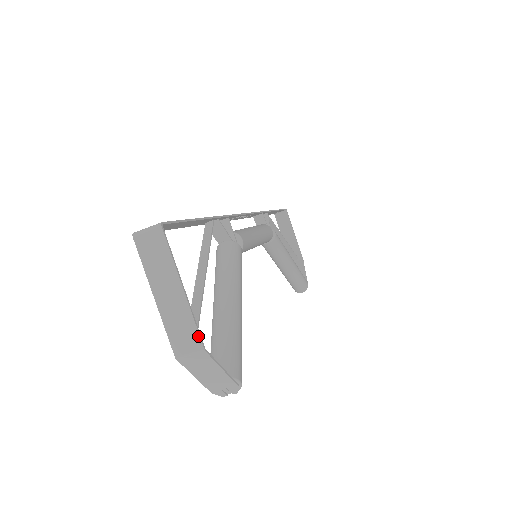
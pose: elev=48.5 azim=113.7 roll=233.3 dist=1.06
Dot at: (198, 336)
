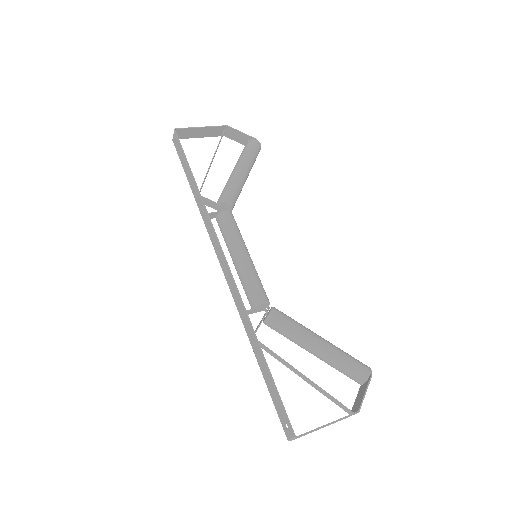
Dot at: occluded
